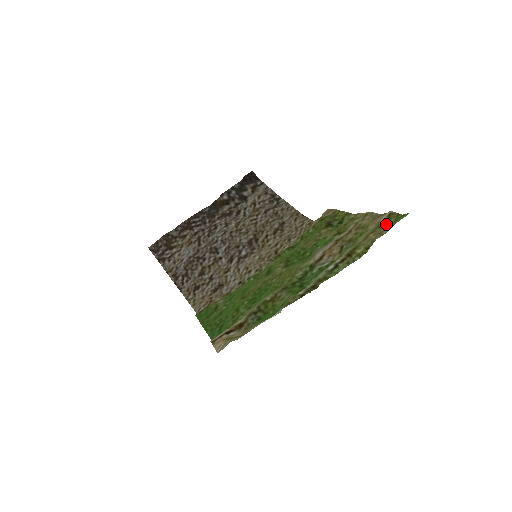
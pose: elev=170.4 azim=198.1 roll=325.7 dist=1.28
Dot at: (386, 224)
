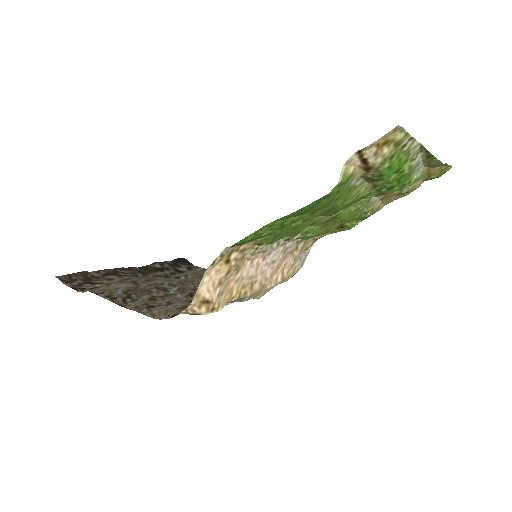
Dot at: (433, 176)
